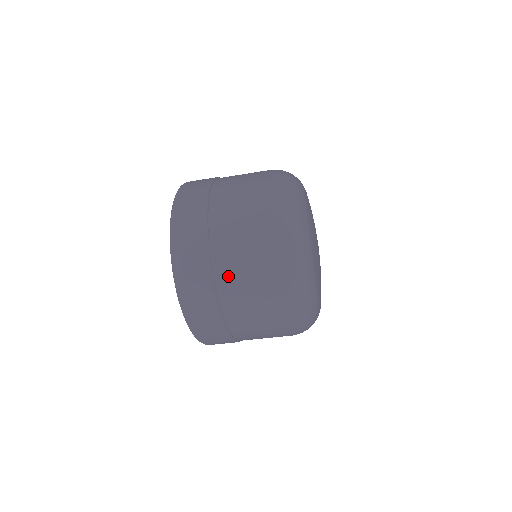
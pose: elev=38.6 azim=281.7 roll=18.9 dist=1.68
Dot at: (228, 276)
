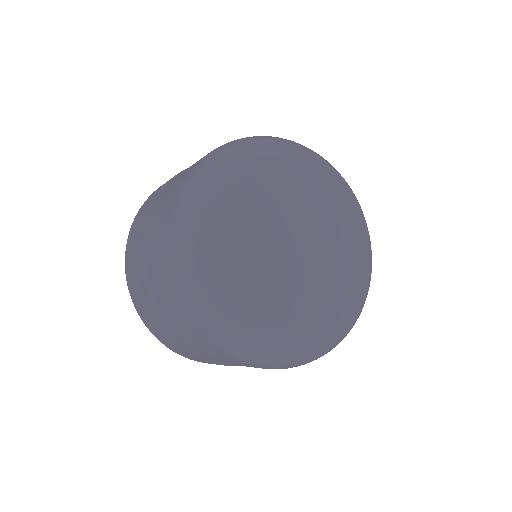
Dot at: (168, 323)
